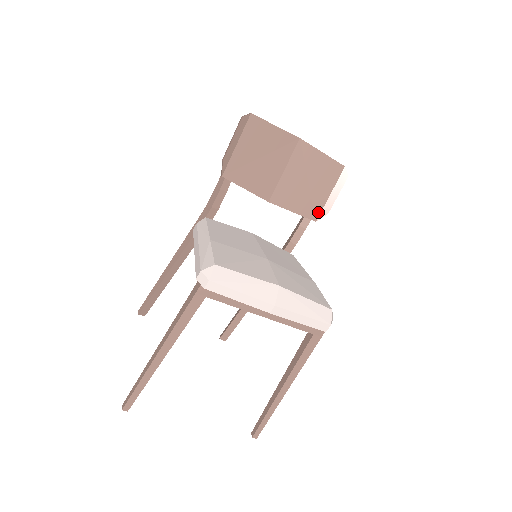
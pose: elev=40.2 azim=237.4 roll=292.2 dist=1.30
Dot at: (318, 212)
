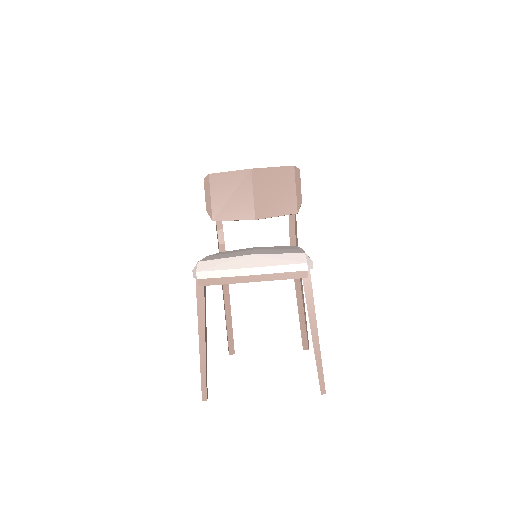
Dot at: (295, 206)
